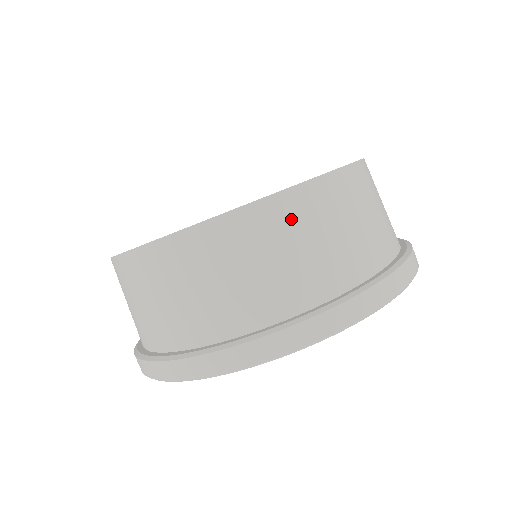
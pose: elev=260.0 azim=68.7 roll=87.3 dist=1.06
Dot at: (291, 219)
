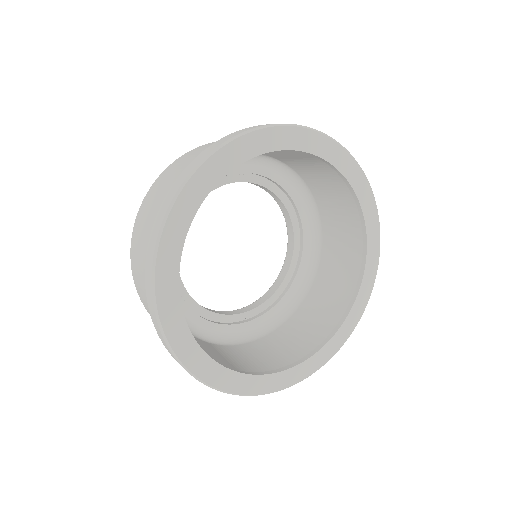
Dot at: (149, 201)
